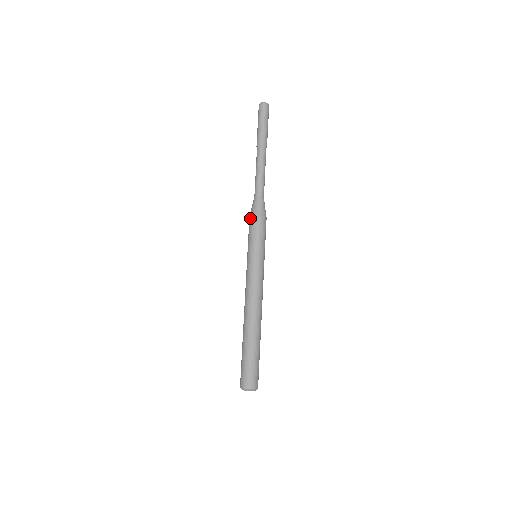
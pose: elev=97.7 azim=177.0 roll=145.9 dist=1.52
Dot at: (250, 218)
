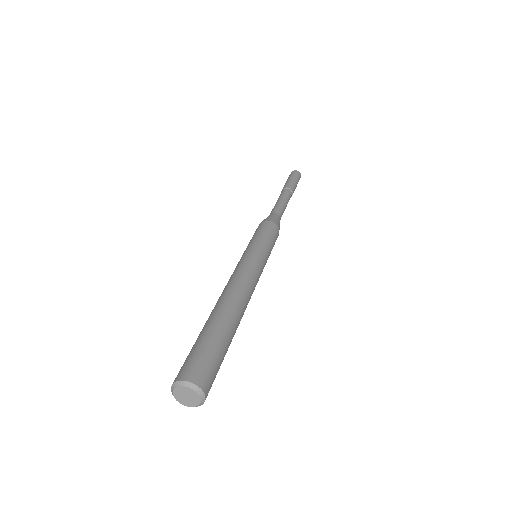
Dot at: occluded
